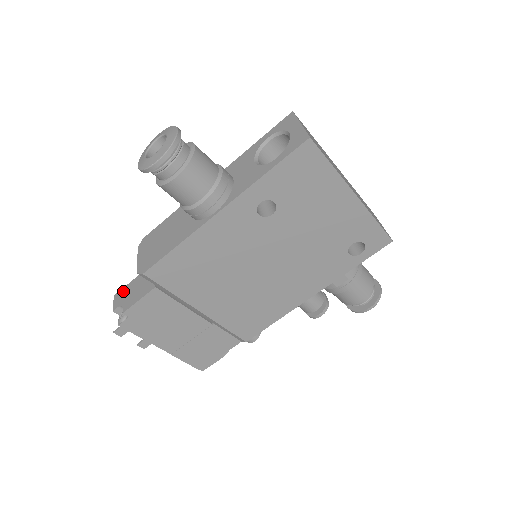
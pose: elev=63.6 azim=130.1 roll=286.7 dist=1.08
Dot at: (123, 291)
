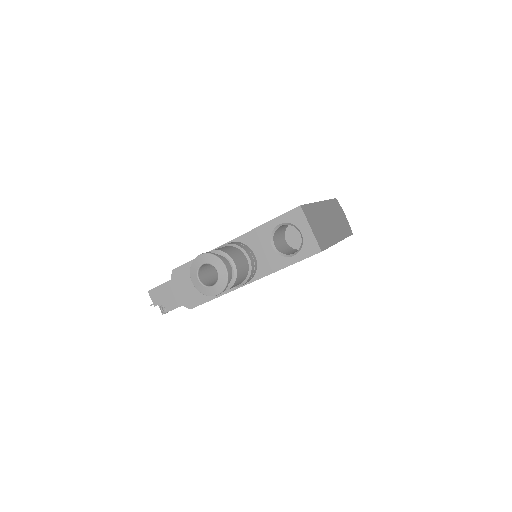
Dot at: (157, 291)
